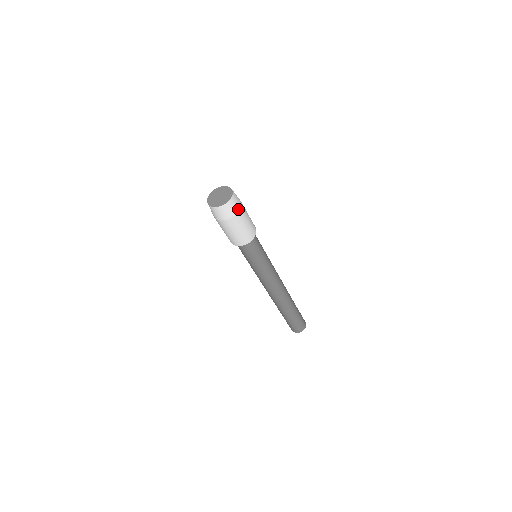
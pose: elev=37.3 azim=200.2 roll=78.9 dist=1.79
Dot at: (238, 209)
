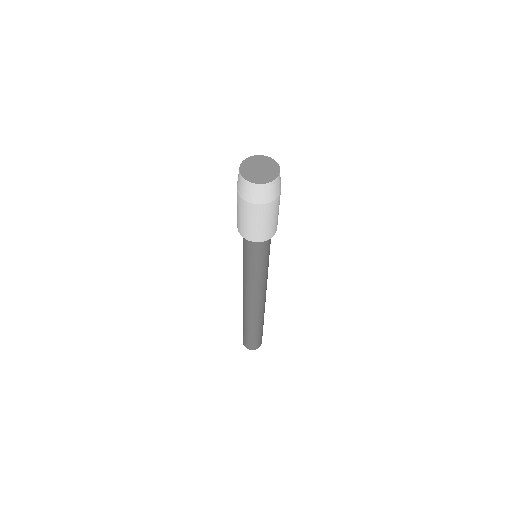
Dot at: (262, 201)
